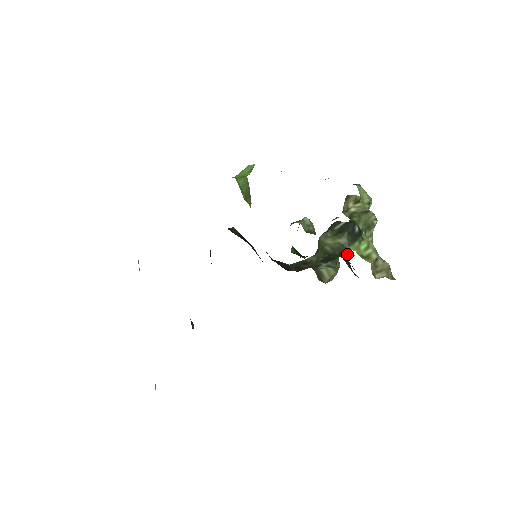
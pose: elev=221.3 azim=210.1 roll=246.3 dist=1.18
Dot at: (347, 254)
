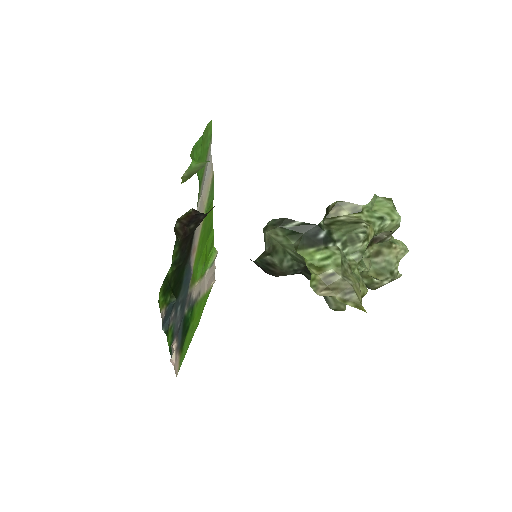
Dot at: occluded
